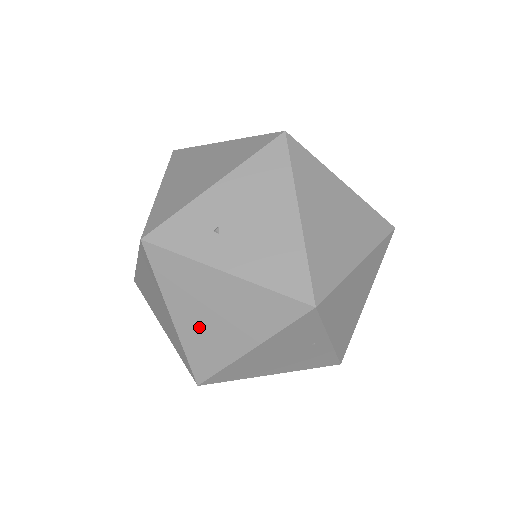
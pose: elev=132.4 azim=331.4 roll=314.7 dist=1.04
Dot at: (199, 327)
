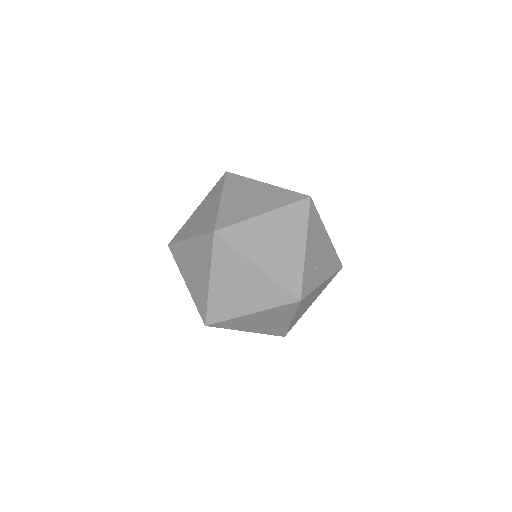
Dot at: occluded
